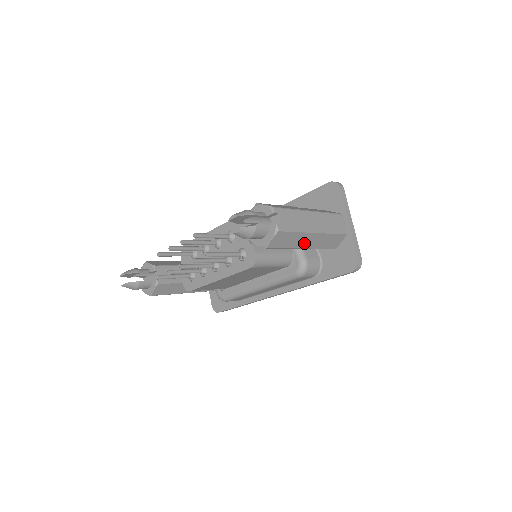
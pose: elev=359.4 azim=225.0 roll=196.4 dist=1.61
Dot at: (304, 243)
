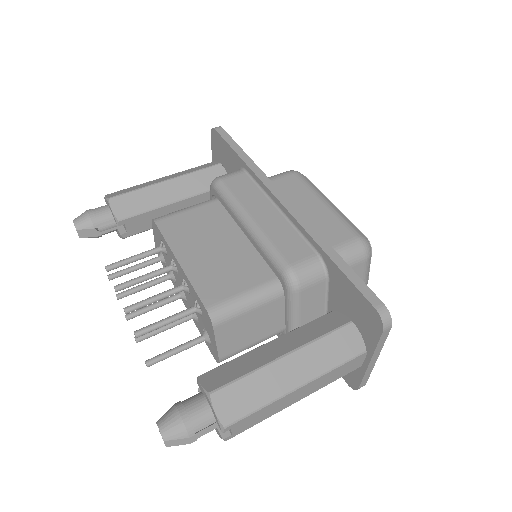
Dot at: occluded
